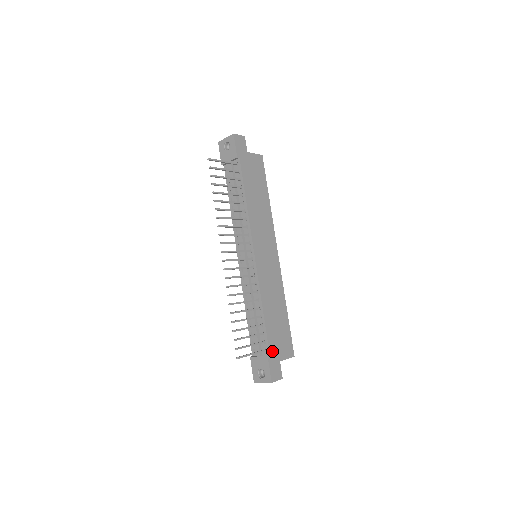
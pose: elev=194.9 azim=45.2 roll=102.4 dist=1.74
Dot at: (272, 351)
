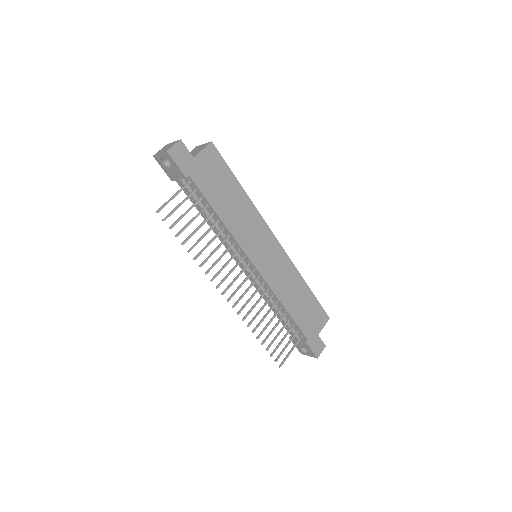
Dot at: (308, 334)
